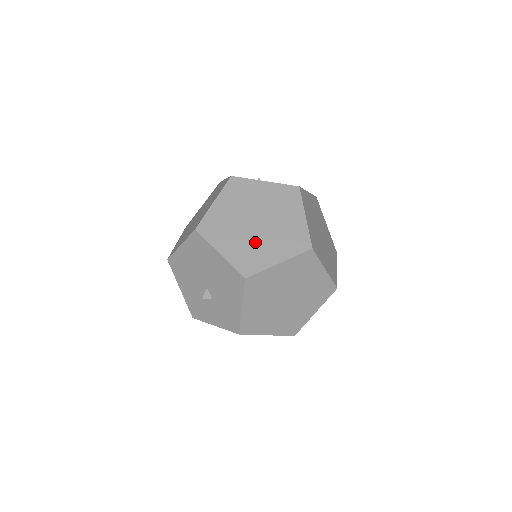
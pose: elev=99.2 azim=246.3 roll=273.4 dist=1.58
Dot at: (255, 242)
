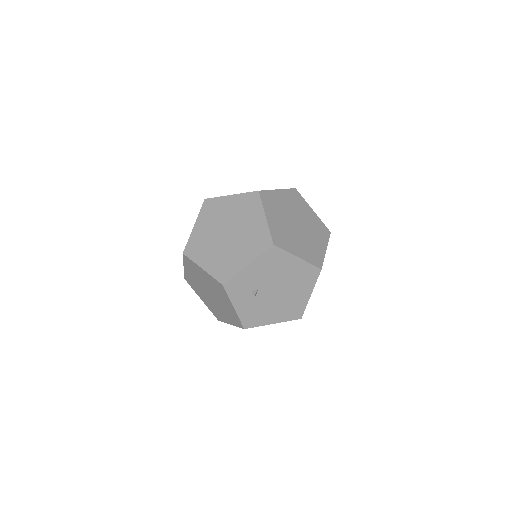
Dot at: (201, 290)
